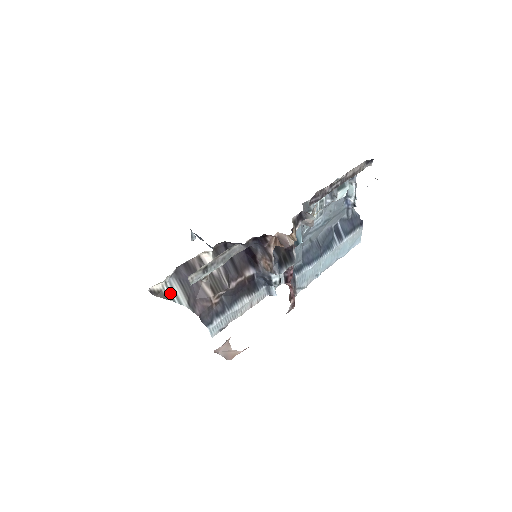
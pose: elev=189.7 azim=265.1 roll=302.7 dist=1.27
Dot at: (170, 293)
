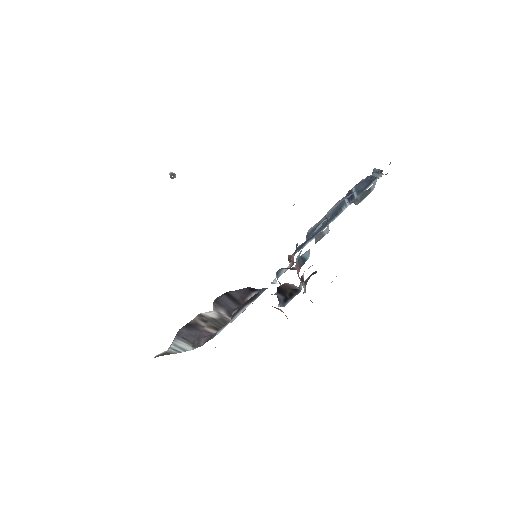
Dot at: (175, 350)
